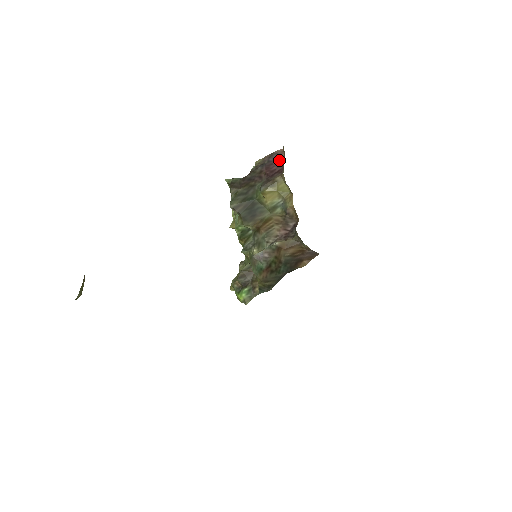
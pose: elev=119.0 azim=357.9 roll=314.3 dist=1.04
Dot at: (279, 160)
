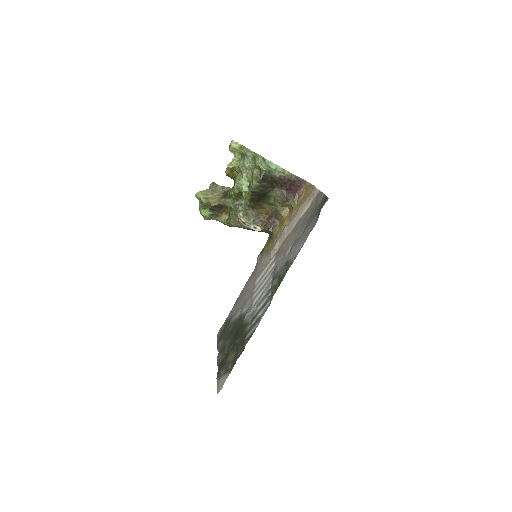
Dot at: (300, 186)
